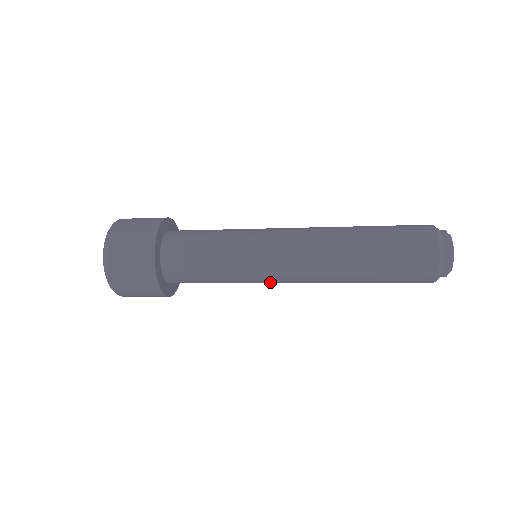
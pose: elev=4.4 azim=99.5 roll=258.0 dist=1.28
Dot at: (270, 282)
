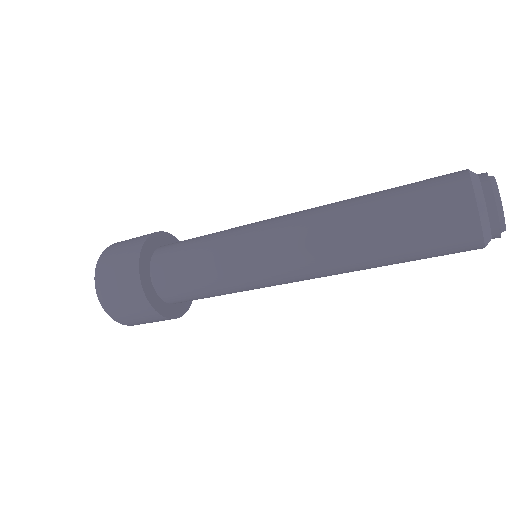
Dot at: (261, 264)
